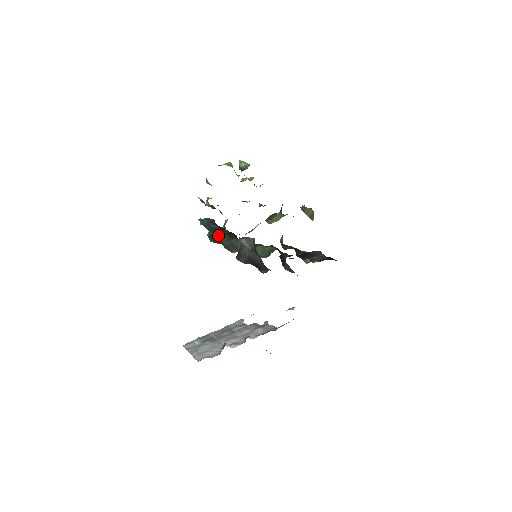
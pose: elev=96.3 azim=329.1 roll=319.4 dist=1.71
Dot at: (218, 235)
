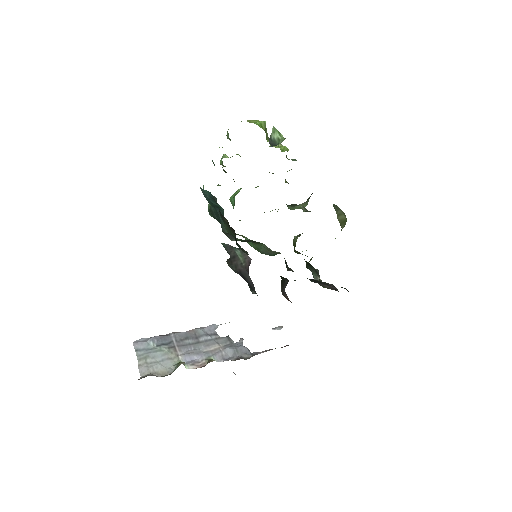
Dot at: (218, 214)
